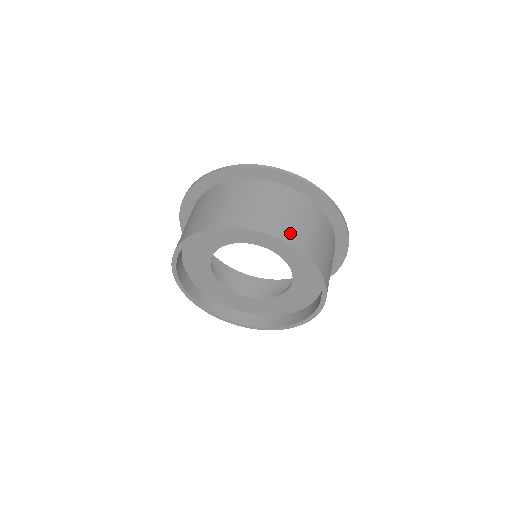
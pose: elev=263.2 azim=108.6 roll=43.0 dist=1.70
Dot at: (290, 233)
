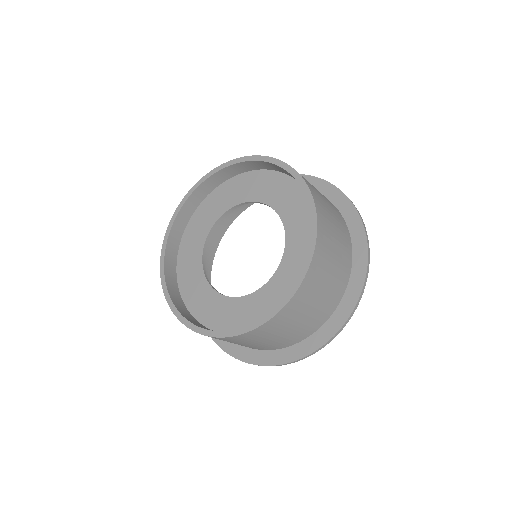
Dot at: (311, 186)
